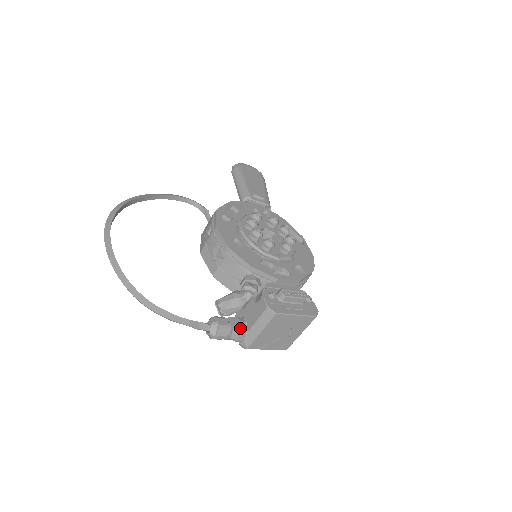
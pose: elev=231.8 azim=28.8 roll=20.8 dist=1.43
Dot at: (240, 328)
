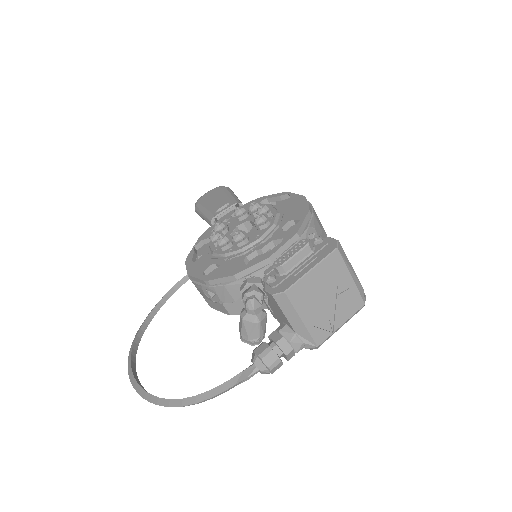
Dot at: (285, 337)
